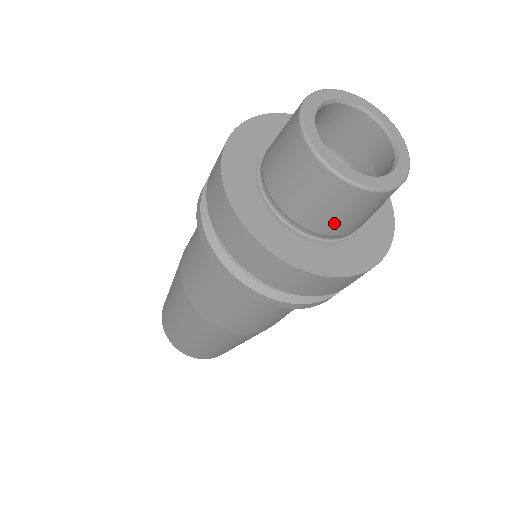
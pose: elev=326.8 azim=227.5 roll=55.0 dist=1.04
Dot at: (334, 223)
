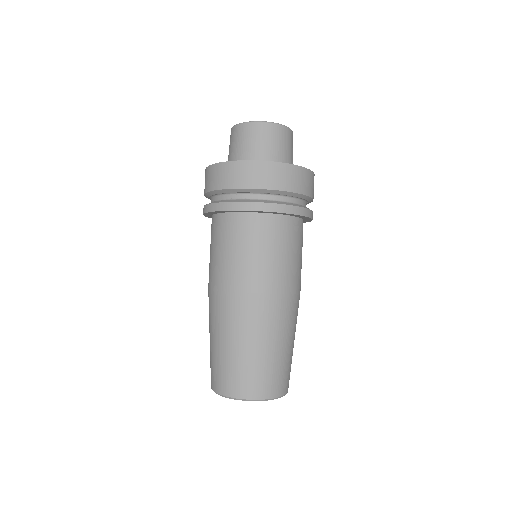
Dot at: (258, 150)
